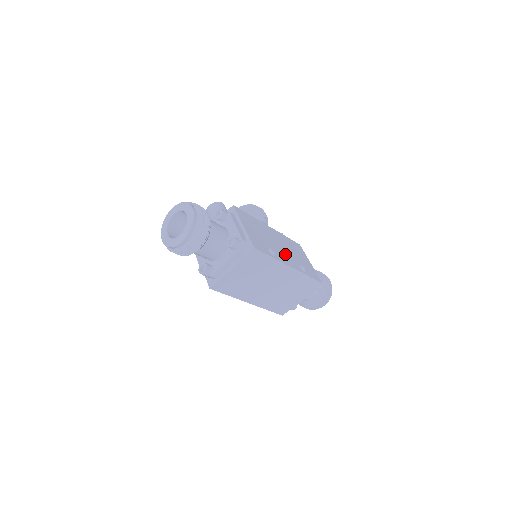
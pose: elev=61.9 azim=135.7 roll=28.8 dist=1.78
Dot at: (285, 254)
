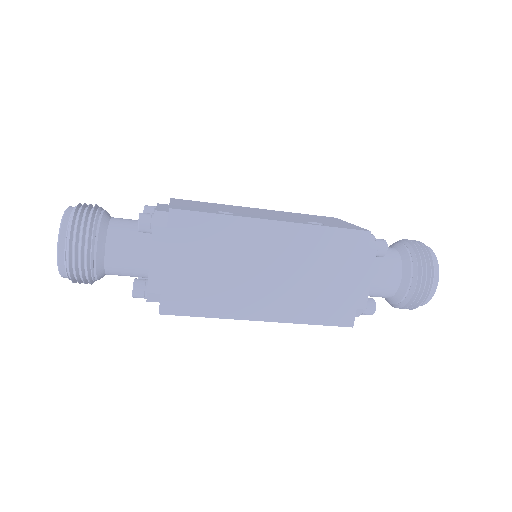
Dot at: (270, 216)
